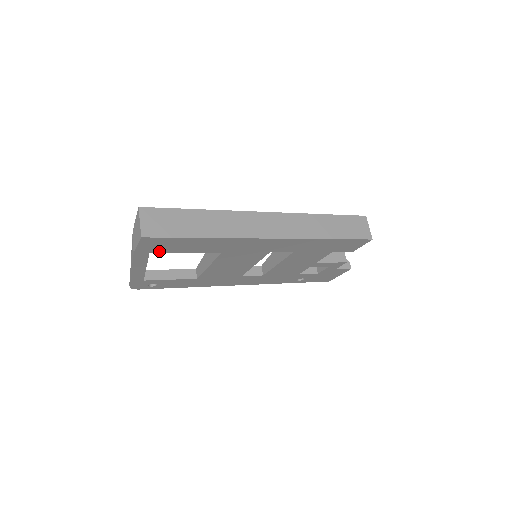
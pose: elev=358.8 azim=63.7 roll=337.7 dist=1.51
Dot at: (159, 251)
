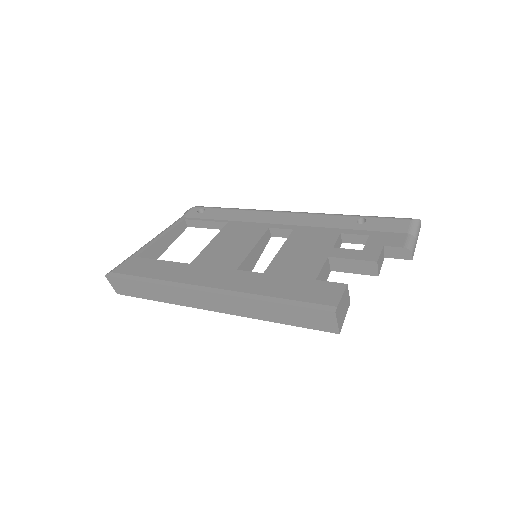
Dot at: occluded
